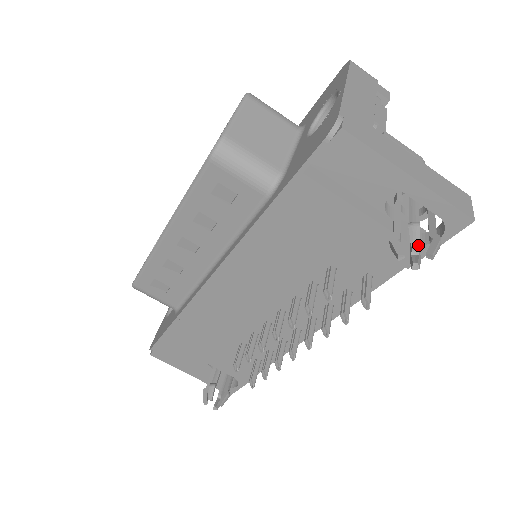
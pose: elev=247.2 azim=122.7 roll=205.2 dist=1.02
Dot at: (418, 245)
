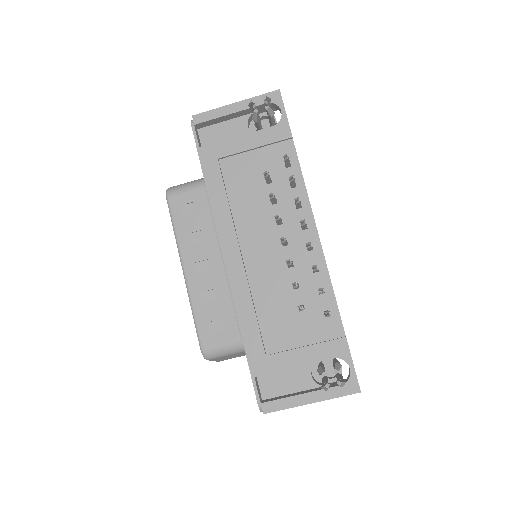
Dot at: (253, 98)
